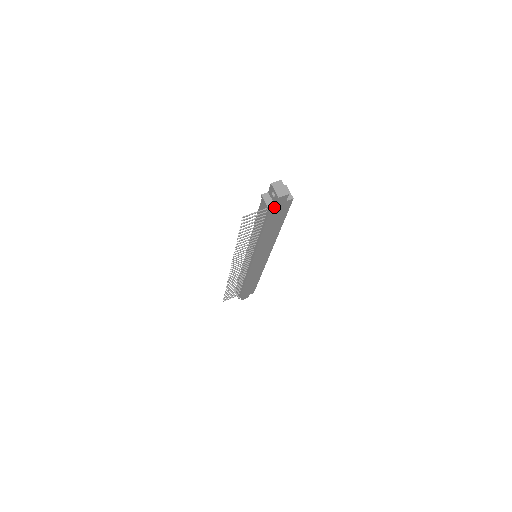
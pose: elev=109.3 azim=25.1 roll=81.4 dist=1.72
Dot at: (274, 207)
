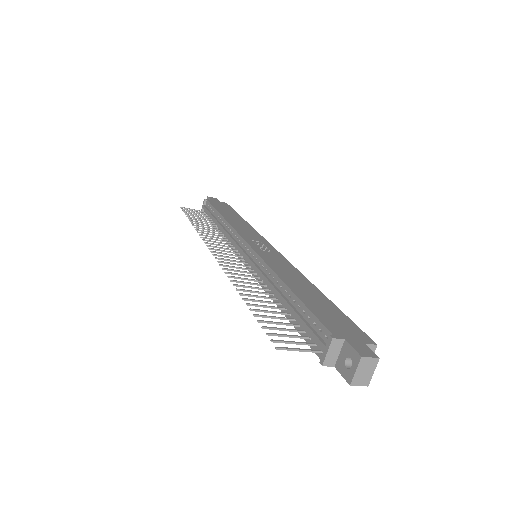
Dot at: (331, 363)
